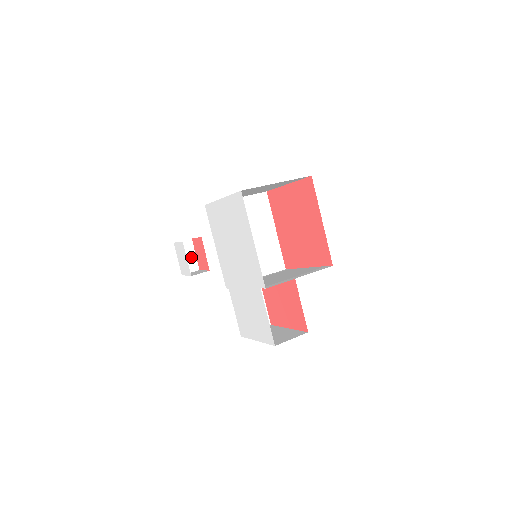
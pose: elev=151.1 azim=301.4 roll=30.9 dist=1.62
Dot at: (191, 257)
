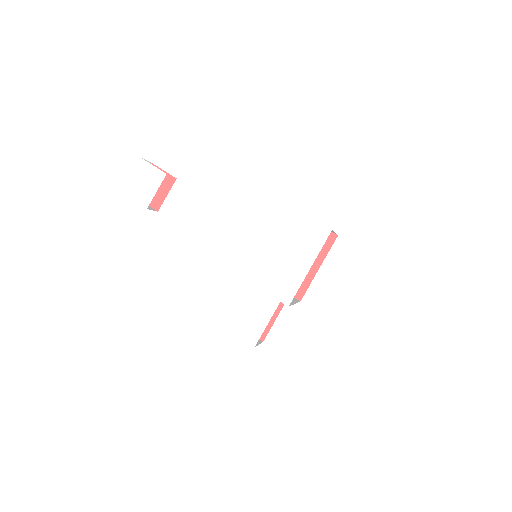
Dot at: occluded
